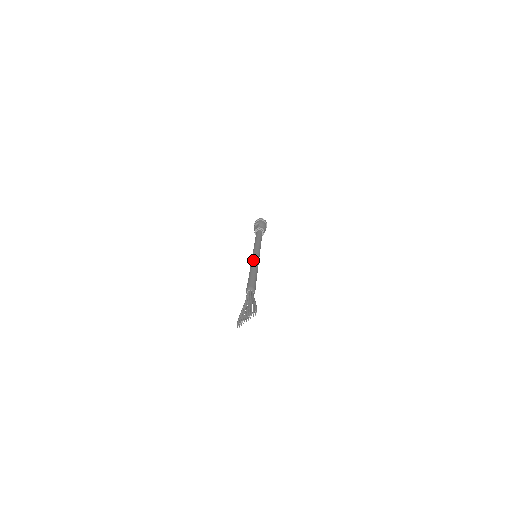
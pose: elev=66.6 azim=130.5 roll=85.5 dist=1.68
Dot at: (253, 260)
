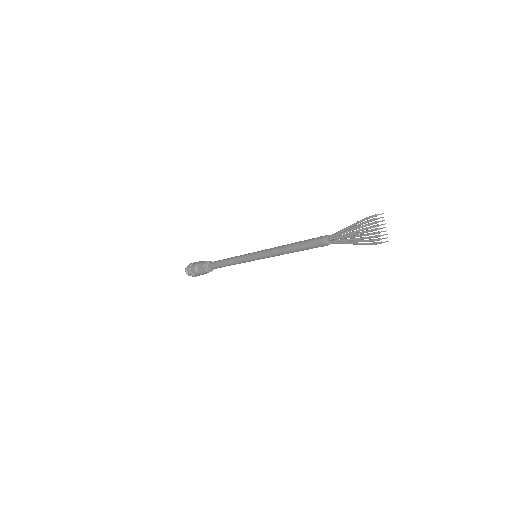
Dot at: (267, 252)
